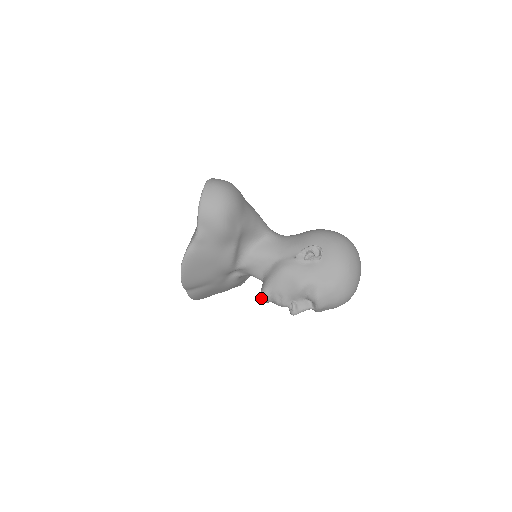
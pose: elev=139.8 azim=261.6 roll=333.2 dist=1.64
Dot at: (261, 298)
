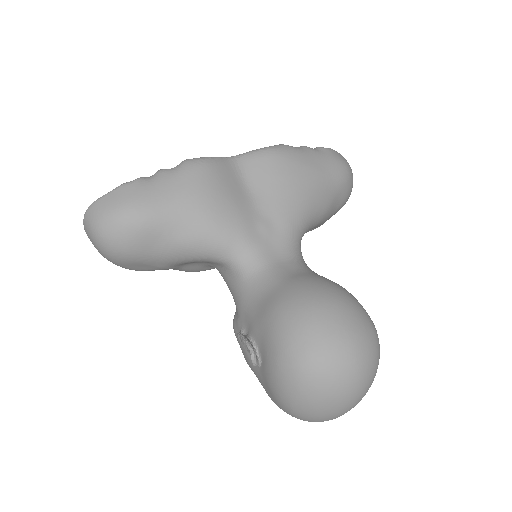
Dot at: occluded
